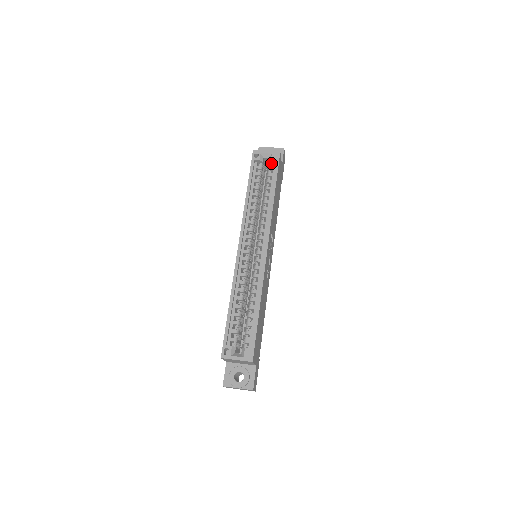
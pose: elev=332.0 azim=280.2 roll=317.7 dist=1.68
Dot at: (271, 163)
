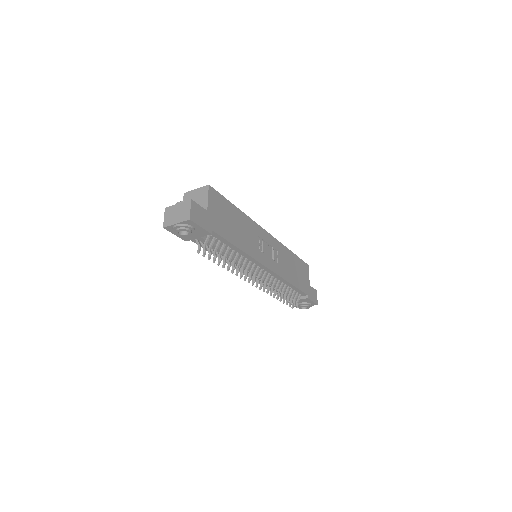
Dot at: occluded
